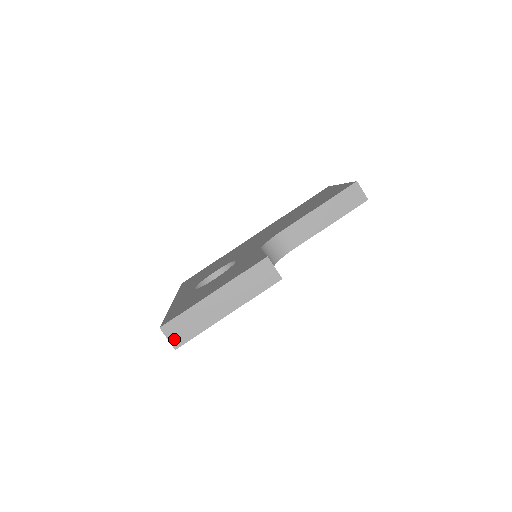
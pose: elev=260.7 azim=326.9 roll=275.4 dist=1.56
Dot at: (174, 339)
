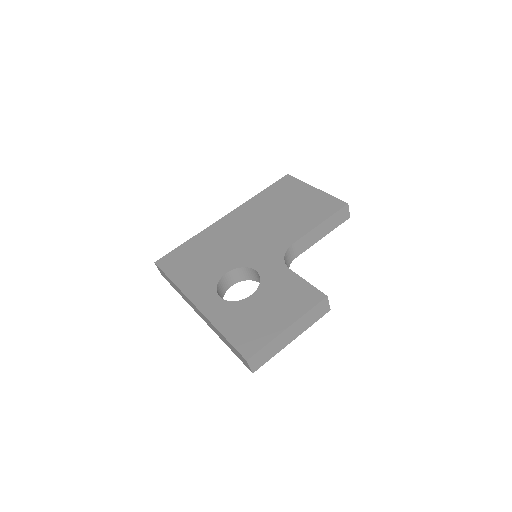
Dot at: (254, 366)
